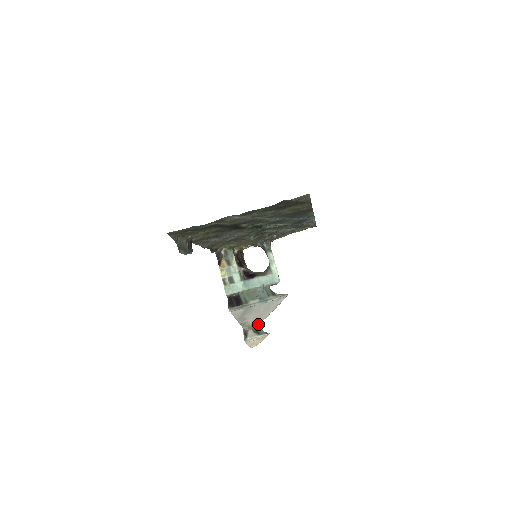
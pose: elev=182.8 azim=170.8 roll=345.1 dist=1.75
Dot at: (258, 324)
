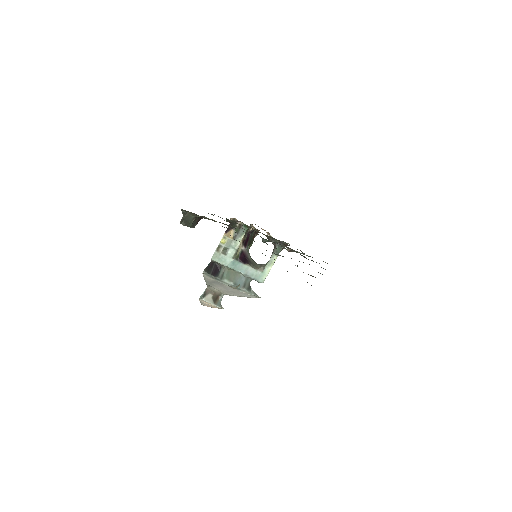
Dot at: (221, 295)
